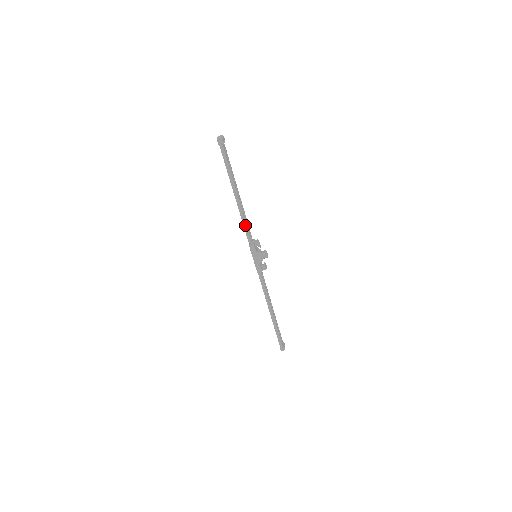
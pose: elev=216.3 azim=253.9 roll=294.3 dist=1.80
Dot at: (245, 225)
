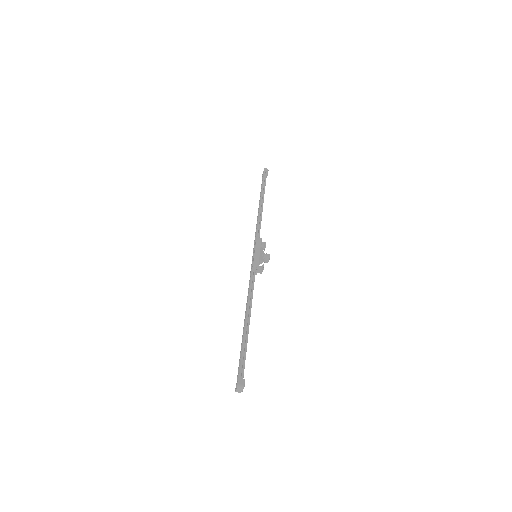
Dot at: (260, 223)
